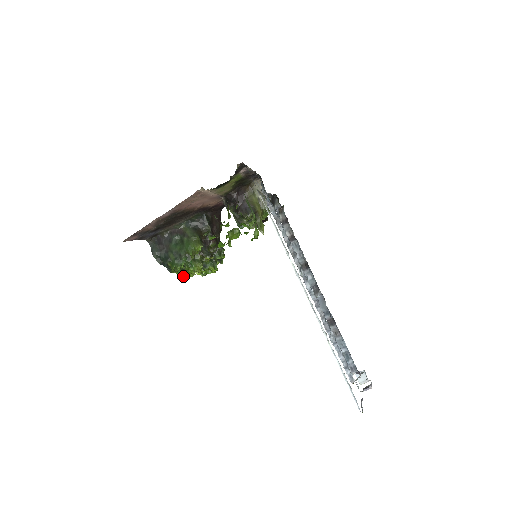
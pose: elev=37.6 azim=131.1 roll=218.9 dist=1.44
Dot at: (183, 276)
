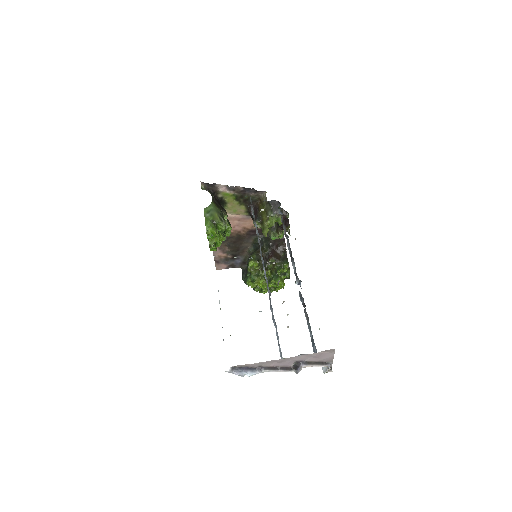
Dot at: (264, 293)
